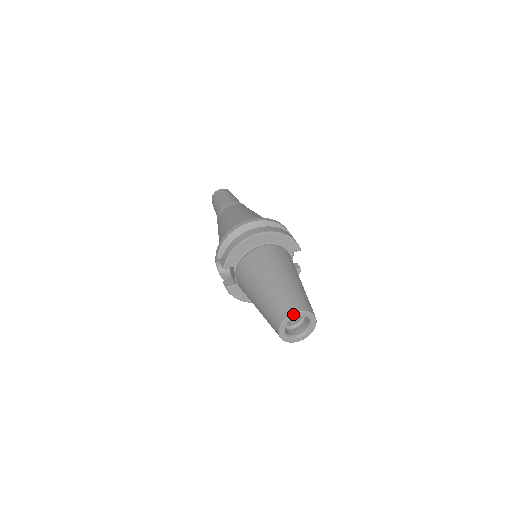
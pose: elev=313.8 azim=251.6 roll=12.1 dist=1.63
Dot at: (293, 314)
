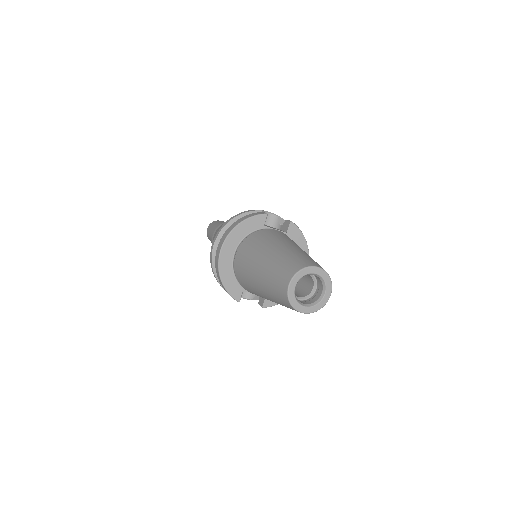
Dot at: (288, 291)
